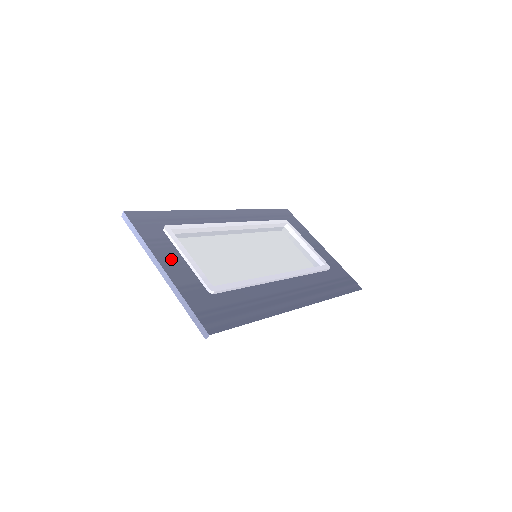
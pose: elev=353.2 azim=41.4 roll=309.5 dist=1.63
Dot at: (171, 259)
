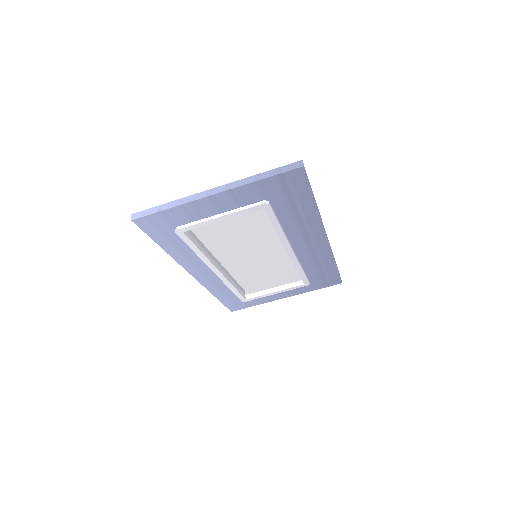
Dot at: occluded
